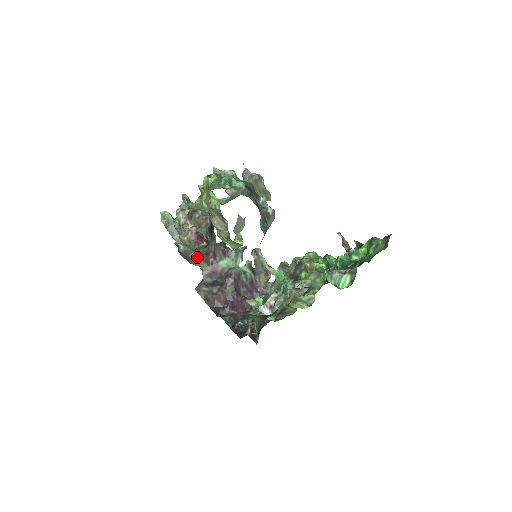
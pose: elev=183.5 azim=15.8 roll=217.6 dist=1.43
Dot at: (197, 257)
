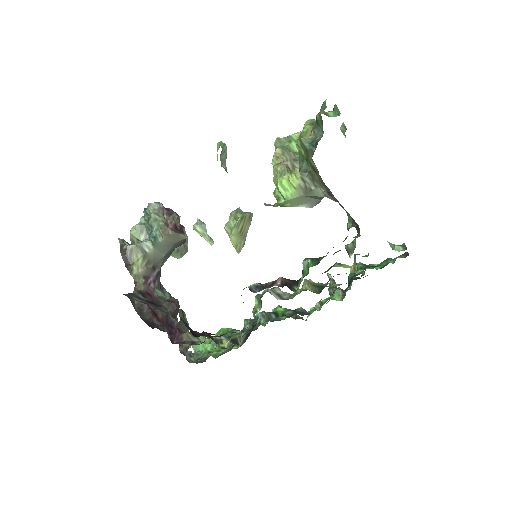
Dot at: (140, 264)
